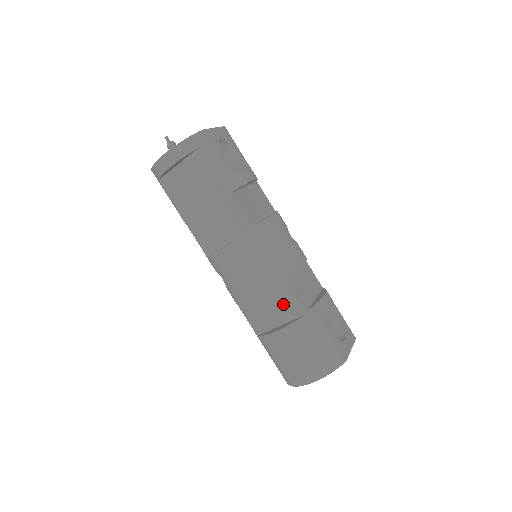
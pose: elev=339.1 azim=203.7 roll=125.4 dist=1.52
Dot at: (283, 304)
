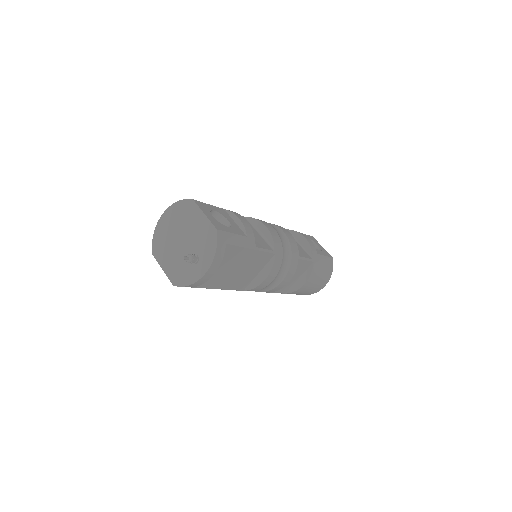
Dot at: (300, 268)
